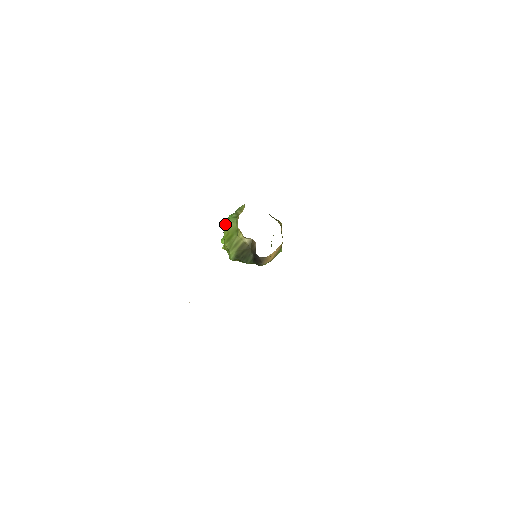
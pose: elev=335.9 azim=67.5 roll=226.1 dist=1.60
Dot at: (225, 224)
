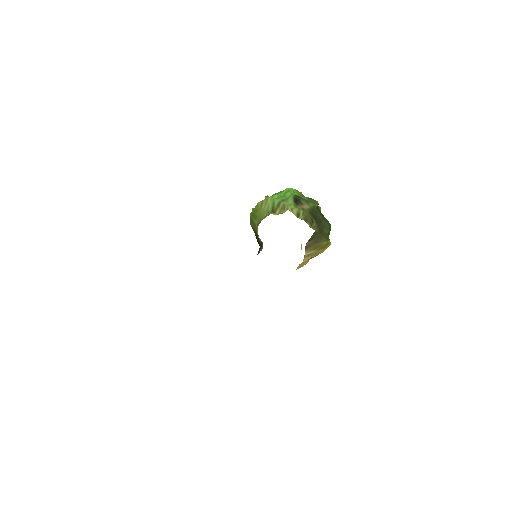
Dot at: occluded
